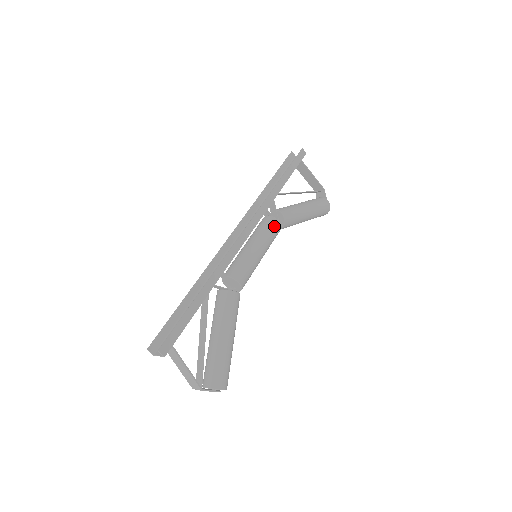
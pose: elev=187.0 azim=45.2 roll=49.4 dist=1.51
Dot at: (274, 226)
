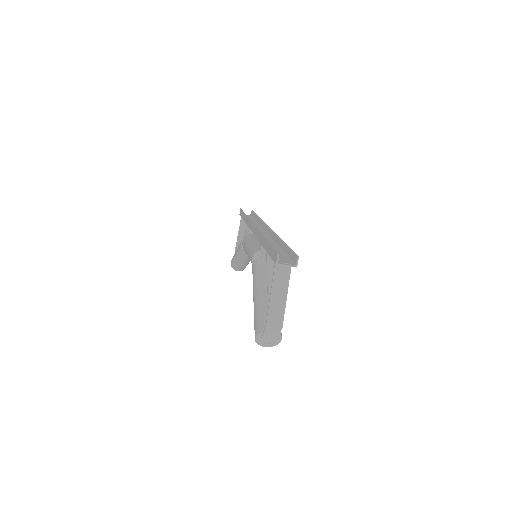
Dot at: occluded
